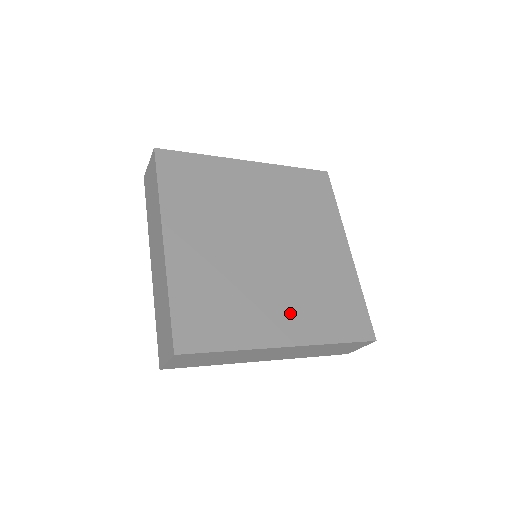
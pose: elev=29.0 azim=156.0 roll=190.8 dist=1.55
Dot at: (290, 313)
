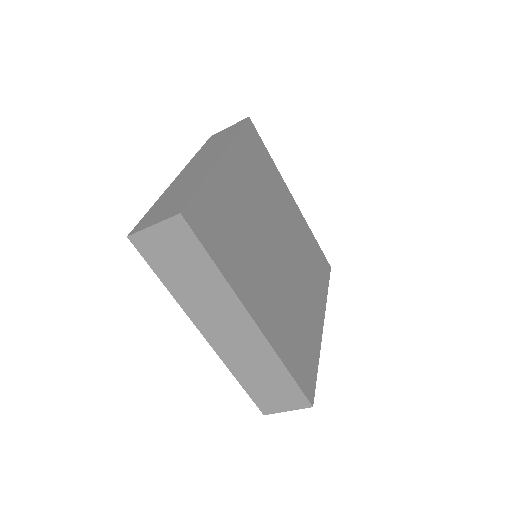
Dot at: (269, 305)
